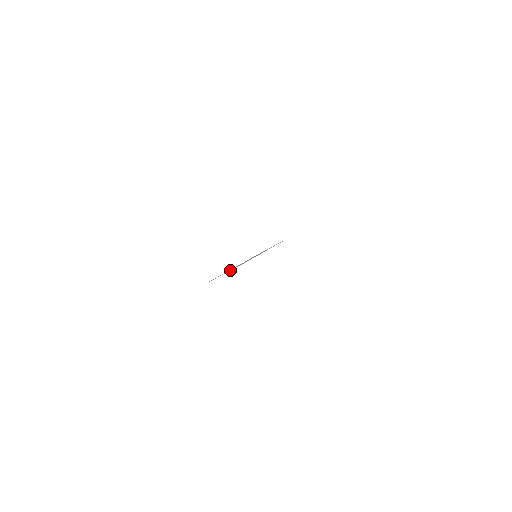
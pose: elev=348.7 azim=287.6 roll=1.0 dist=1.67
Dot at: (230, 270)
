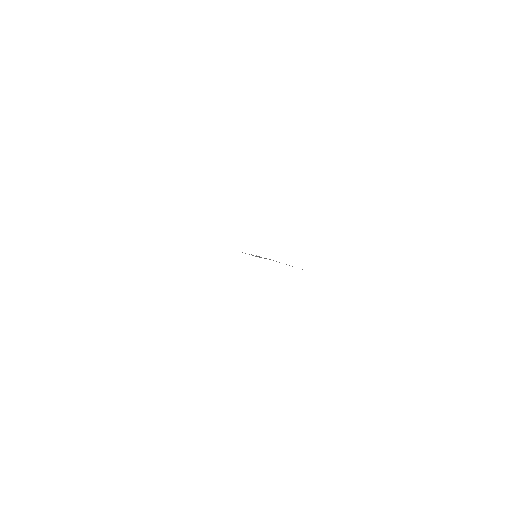
Dot at: (279, 262)
